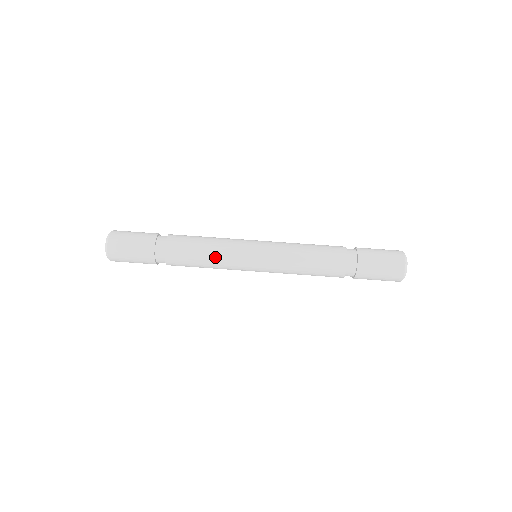
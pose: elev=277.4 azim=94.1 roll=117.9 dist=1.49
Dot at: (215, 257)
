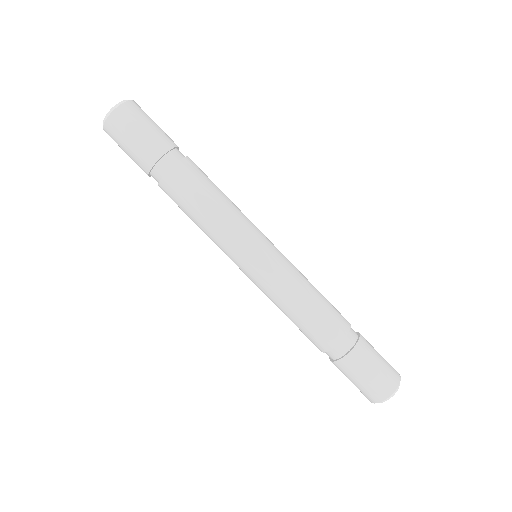
Dot at: (213, 224)
